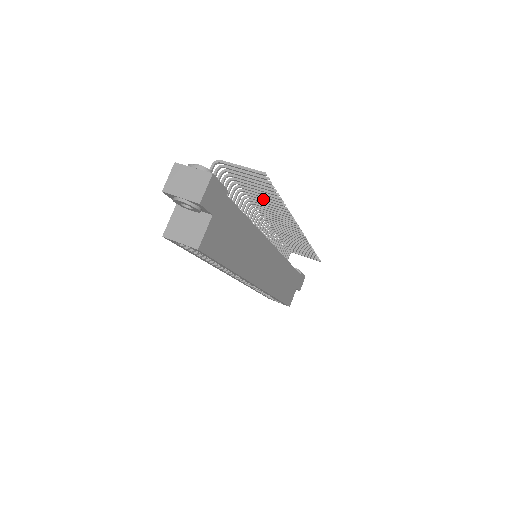
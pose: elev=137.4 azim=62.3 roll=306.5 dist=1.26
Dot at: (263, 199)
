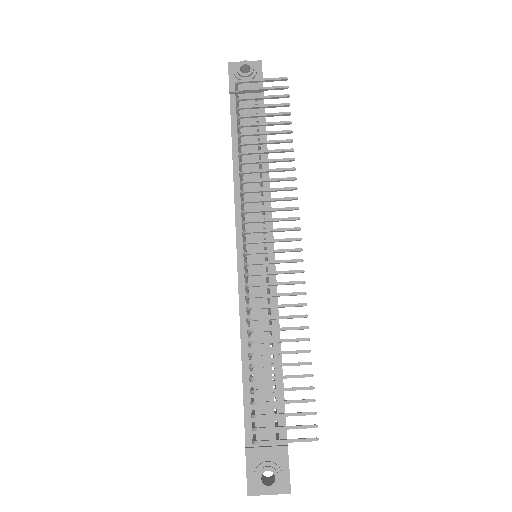
Dot at: occluded
